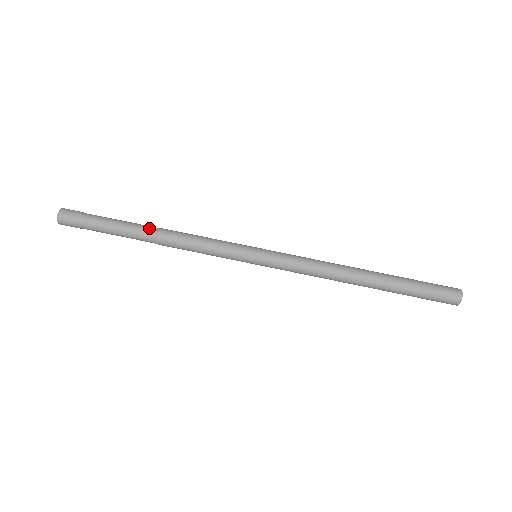
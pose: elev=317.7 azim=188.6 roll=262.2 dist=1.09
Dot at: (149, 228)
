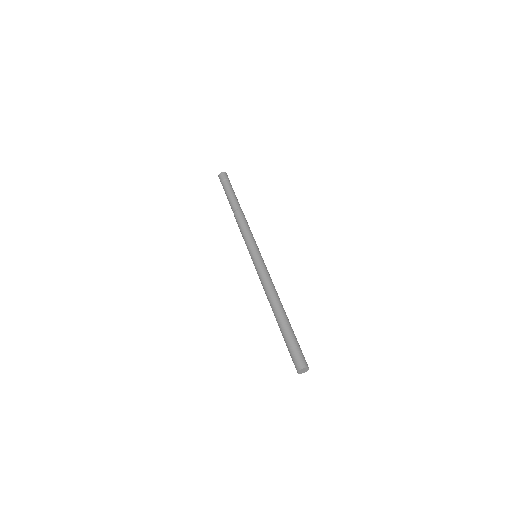
Dot at: (238, 206)
